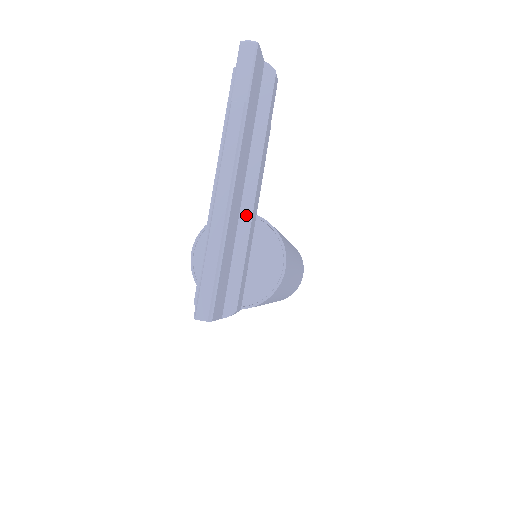
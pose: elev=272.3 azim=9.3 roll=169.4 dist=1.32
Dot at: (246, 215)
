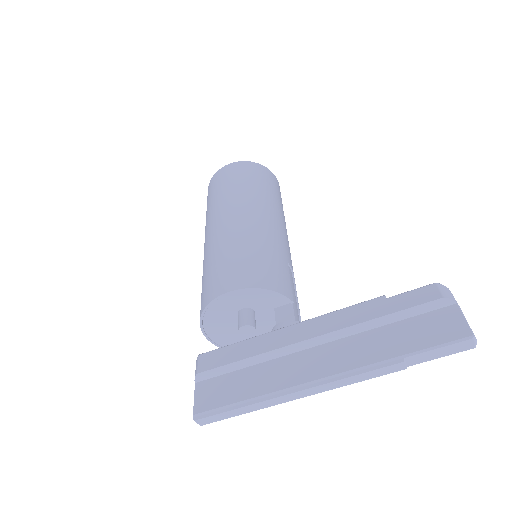
Dot at: occluded
